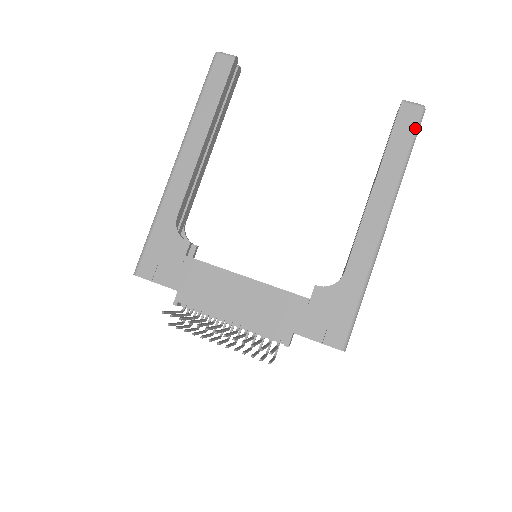
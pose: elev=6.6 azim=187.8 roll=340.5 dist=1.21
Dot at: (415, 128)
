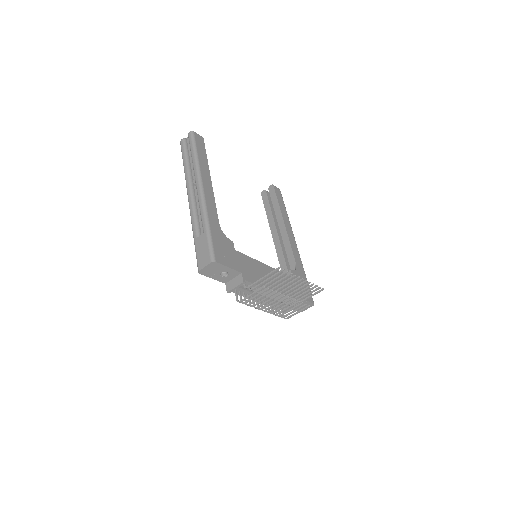
Dot at: occluded
